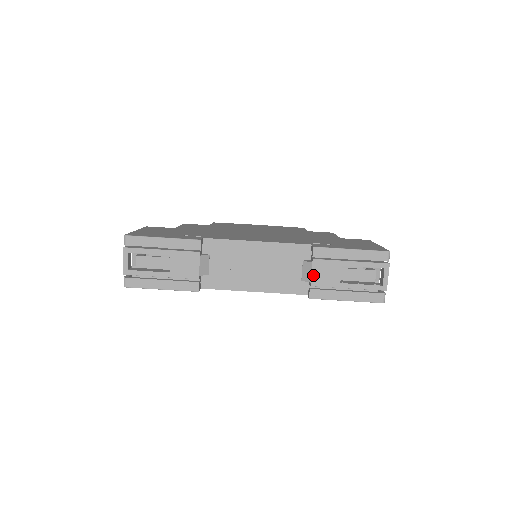
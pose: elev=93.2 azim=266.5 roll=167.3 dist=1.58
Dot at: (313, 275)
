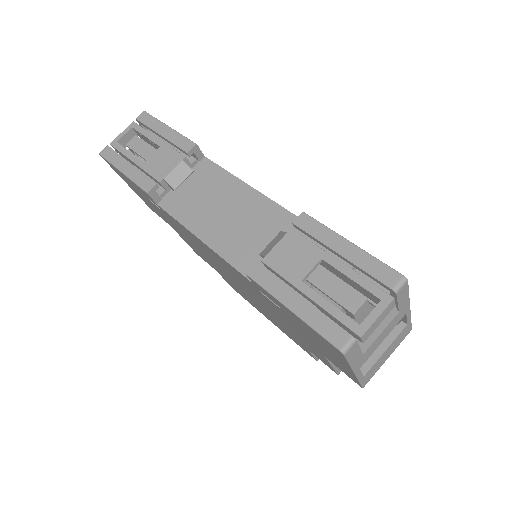
Dot at: (276, 248)
